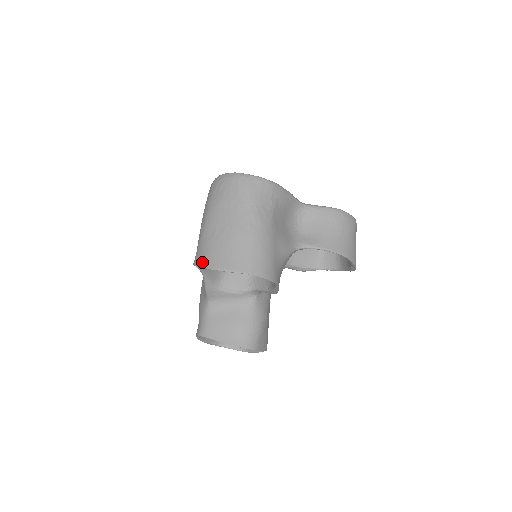
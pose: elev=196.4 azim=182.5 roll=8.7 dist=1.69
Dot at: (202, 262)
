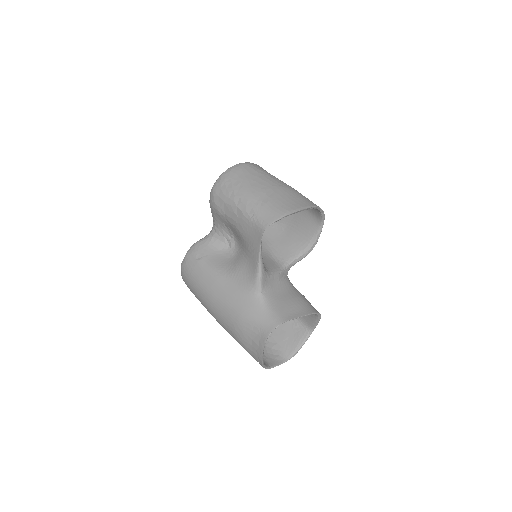
Dot at: (280, 214)
